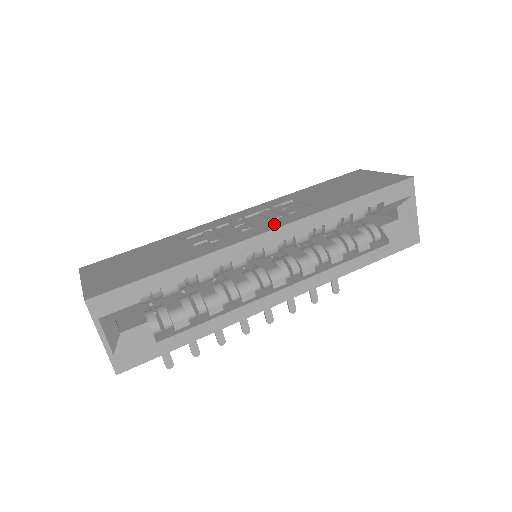
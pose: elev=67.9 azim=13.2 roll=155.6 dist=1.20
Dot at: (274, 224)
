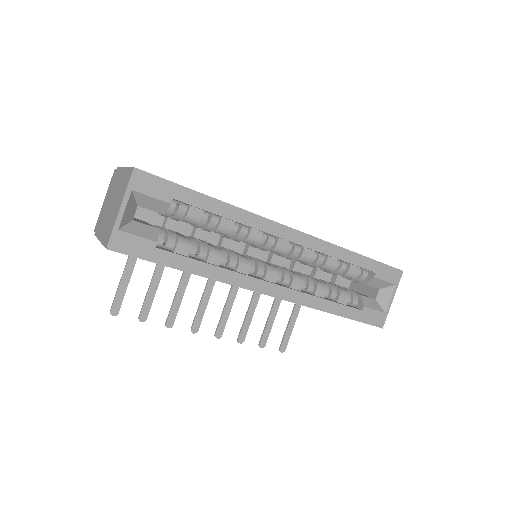
Dot at: occluded
